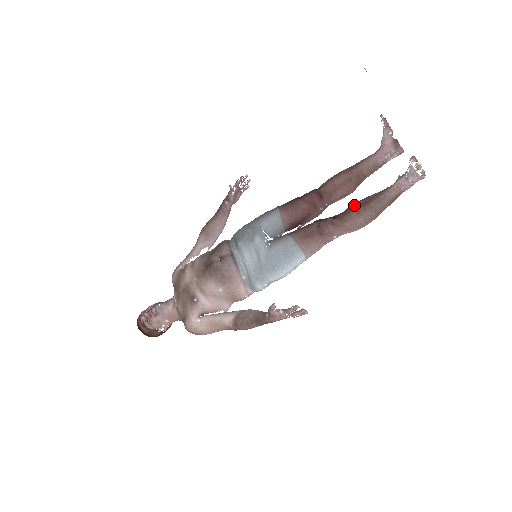
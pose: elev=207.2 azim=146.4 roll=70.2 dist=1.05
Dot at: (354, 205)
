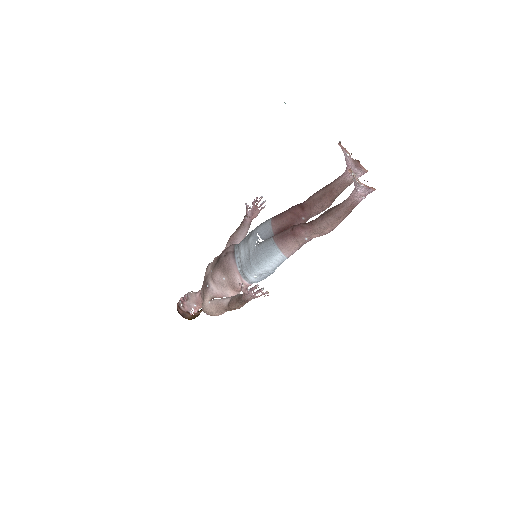
Dot at: occluded
